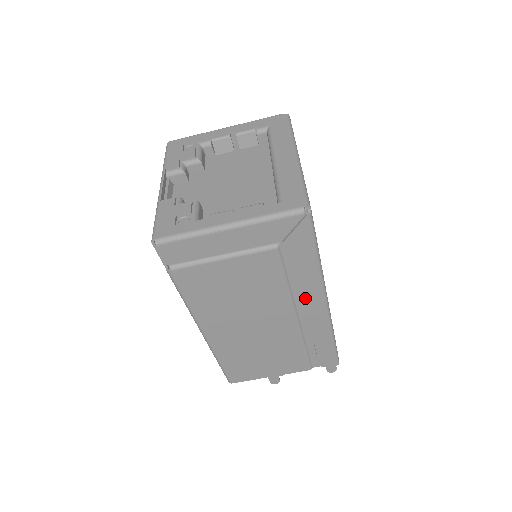
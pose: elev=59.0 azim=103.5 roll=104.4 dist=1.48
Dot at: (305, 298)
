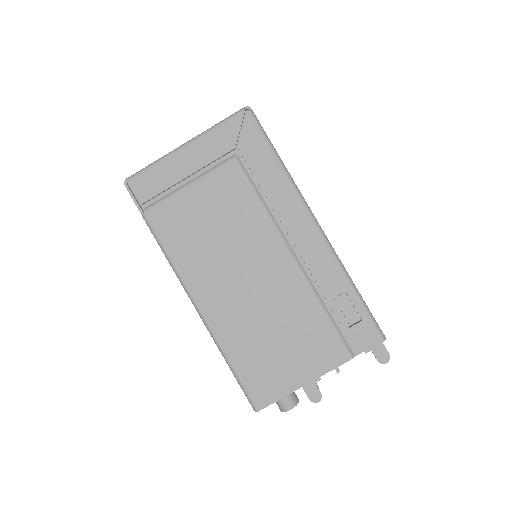
Dot at: (289, 220)
